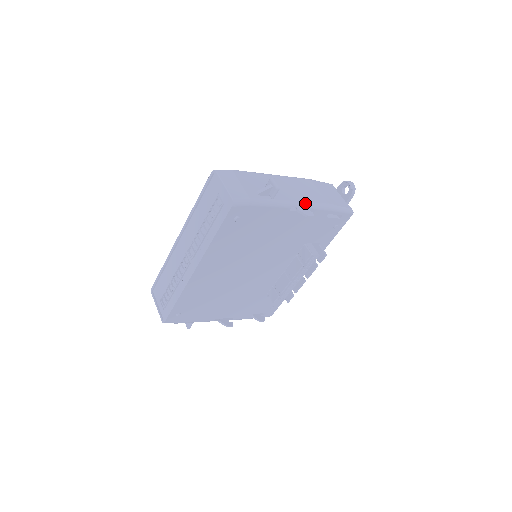
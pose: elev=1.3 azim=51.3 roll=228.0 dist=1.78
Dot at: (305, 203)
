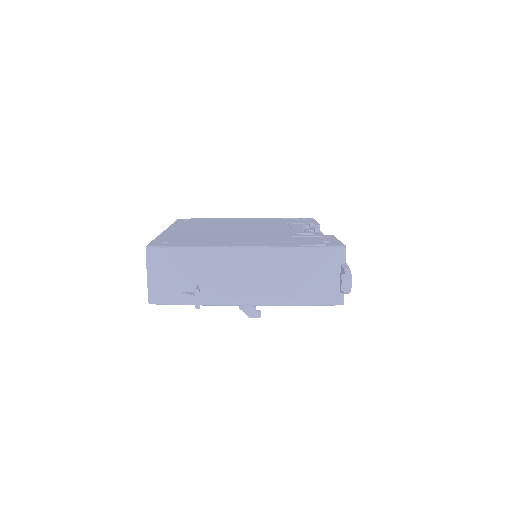
Dot at: (253, 303)
